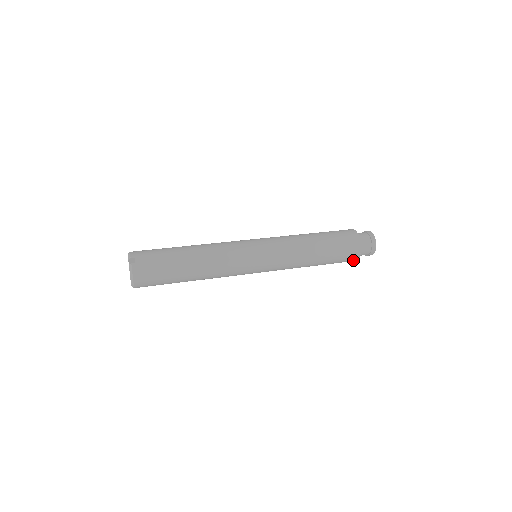
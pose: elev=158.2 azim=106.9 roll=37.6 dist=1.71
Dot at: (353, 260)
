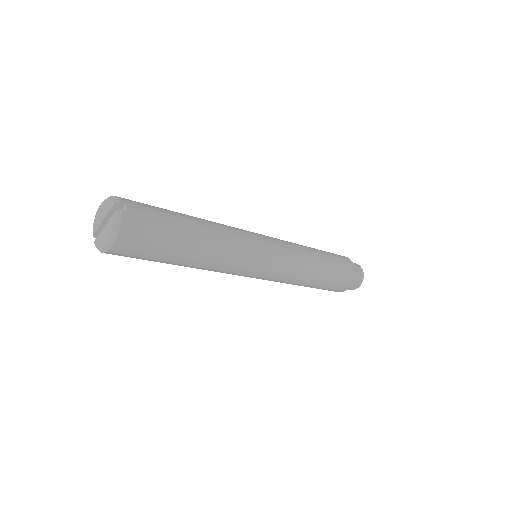
Dot at: (341, 290)
